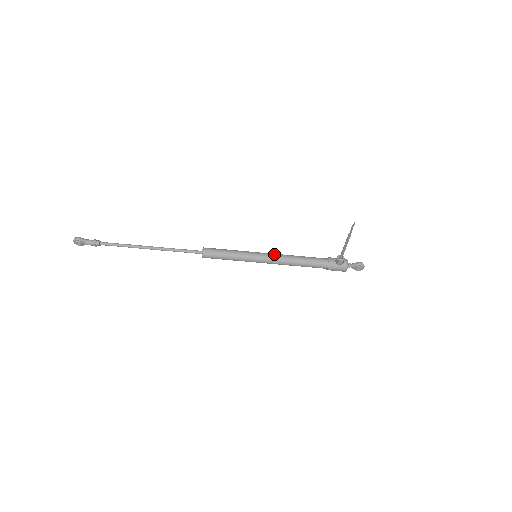
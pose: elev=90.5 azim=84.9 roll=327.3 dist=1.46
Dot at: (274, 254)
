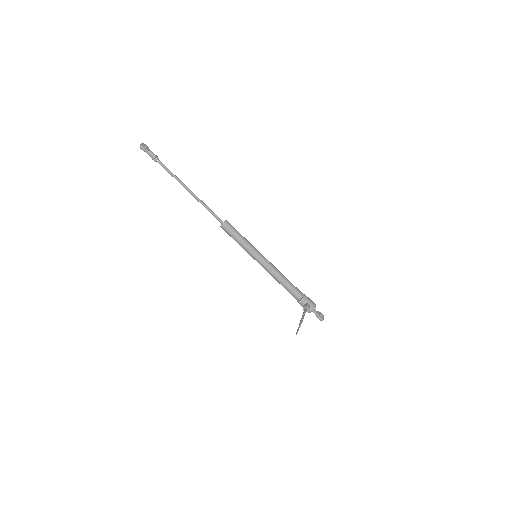
Dot at: (268, 266)
